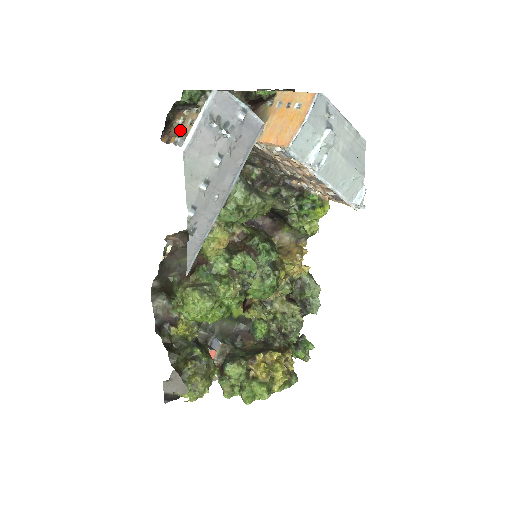
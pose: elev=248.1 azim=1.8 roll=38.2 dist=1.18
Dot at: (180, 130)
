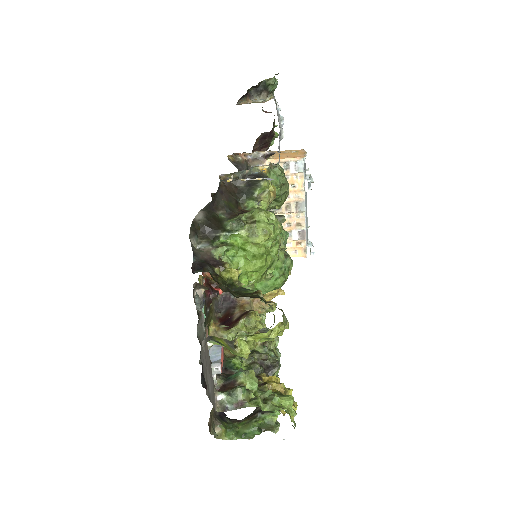
Dot at: occluded
